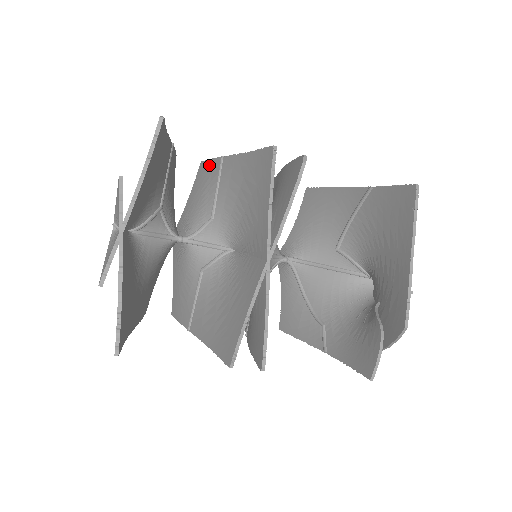
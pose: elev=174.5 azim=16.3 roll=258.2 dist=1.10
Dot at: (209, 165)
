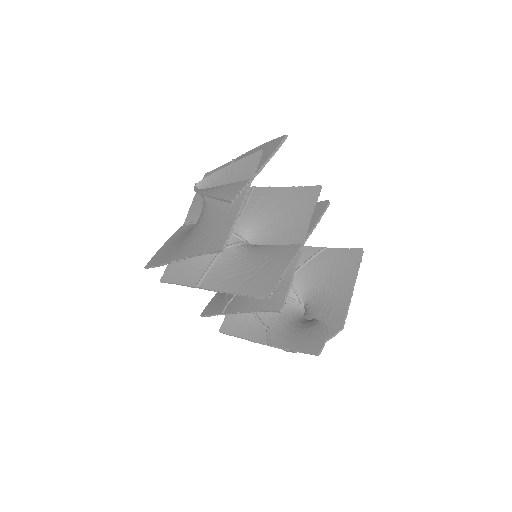
Dot at: occluded
